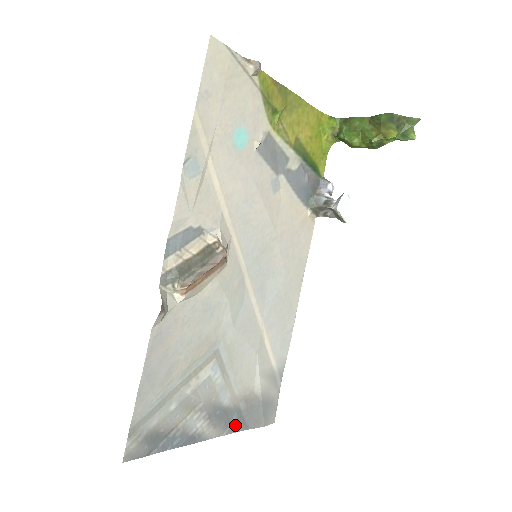
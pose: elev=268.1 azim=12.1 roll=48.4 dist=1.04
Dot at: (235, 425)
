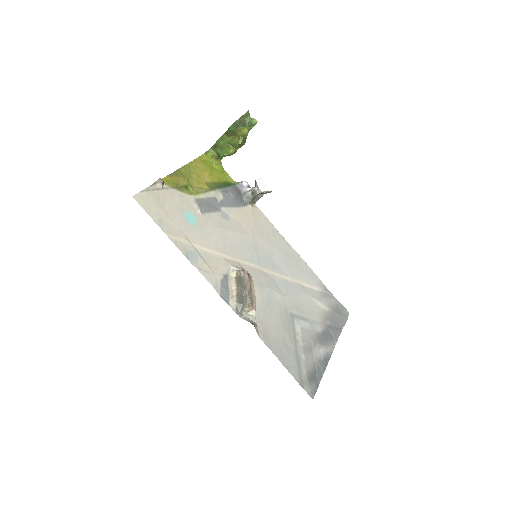
Dot at: (335, 334)
